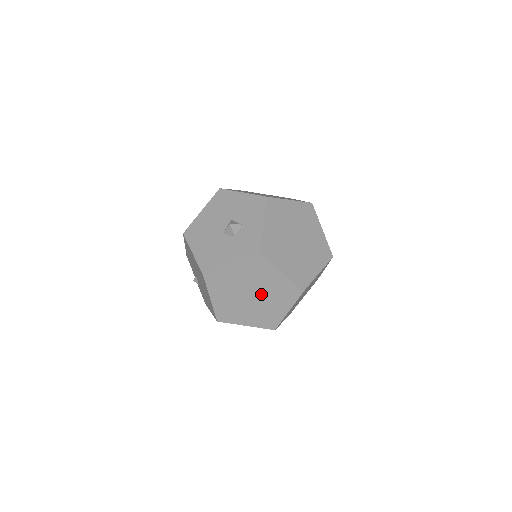
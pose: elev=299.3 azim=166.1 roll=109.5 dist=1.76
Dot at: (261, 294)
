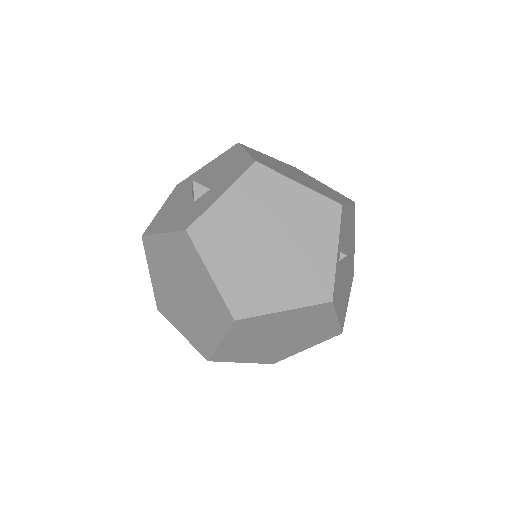
Dot at: (192, 296)
